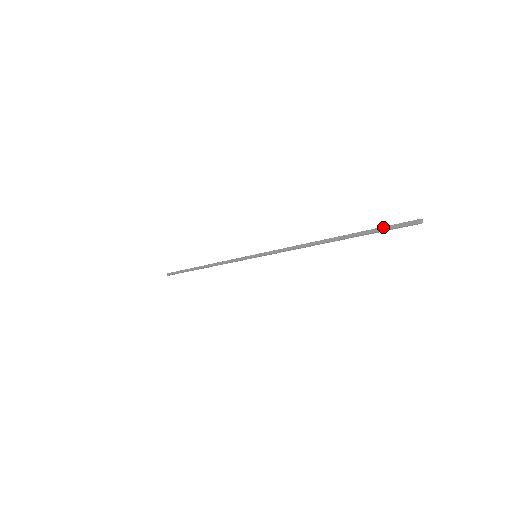
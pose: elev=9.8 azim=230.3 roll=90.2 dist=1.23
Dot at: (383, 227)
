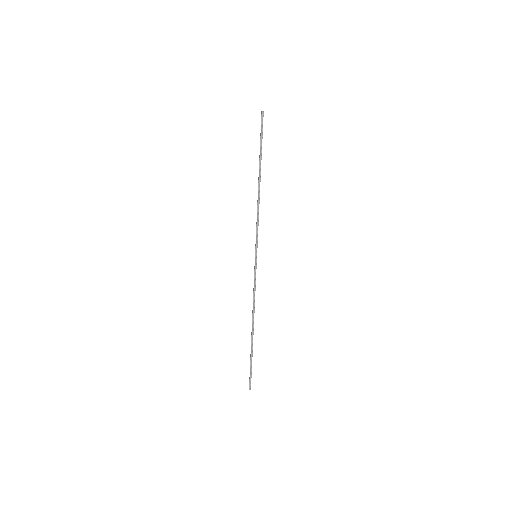
Dot at: (260, 137)
